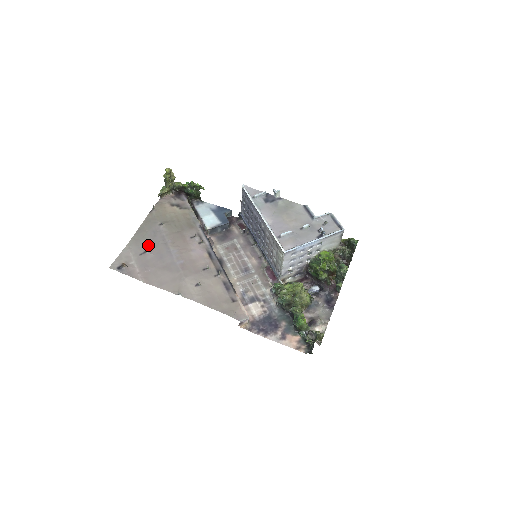
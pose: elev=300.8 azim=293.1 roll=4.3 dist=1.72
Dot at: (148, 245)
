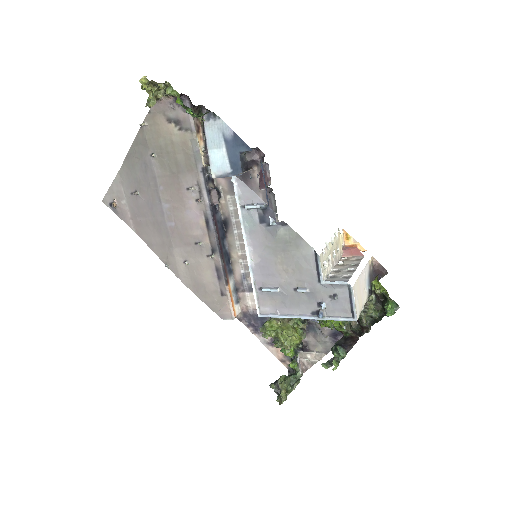
Dot at: (139, 183)
